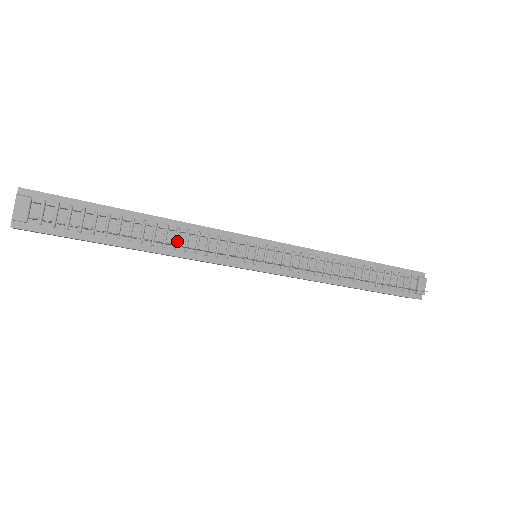
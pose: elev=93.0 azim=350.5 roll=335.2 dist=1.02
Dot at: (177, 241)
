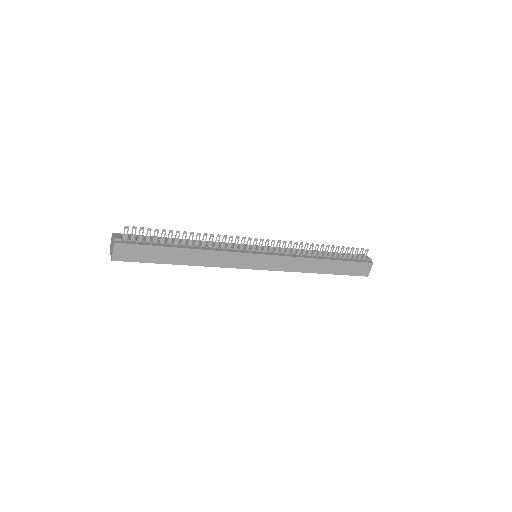
Dot at: (206, 246)
